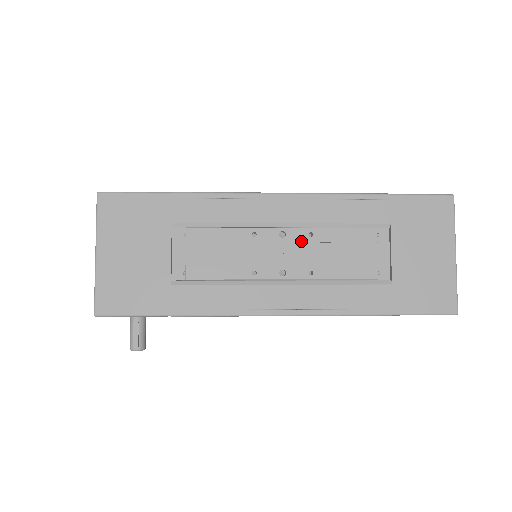
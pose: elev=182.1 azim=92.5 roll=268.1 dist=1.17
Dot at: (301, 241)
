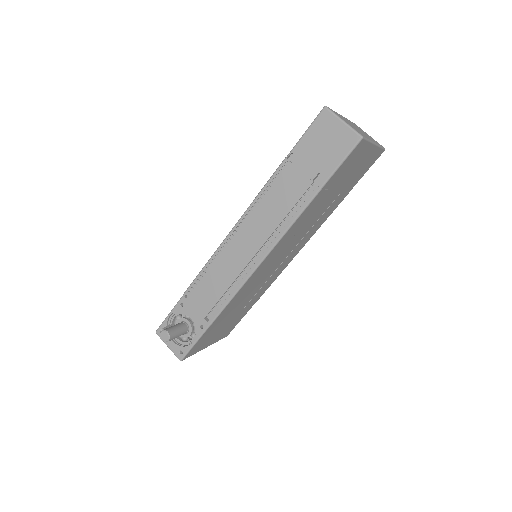
Dot at: occluded
